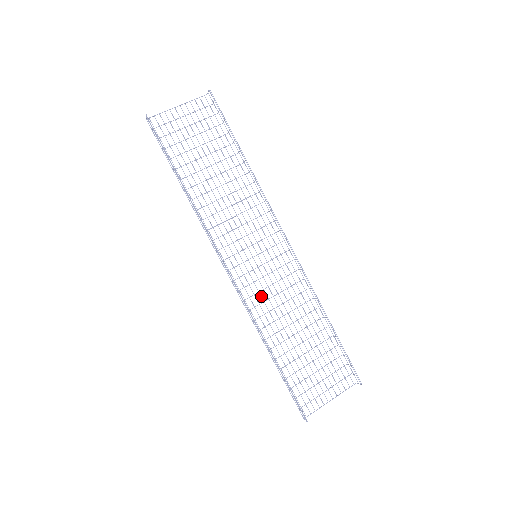
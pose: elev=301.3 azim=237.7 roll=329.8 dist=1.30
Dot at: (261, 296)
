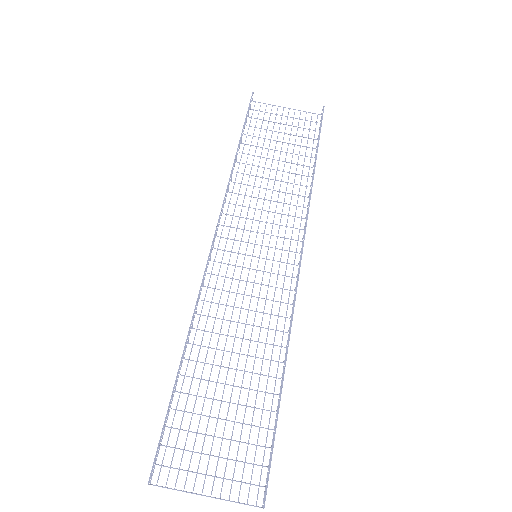
Dot at: (228, 297)
